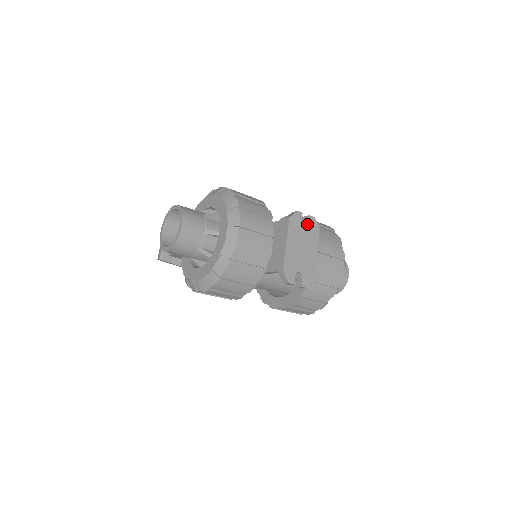
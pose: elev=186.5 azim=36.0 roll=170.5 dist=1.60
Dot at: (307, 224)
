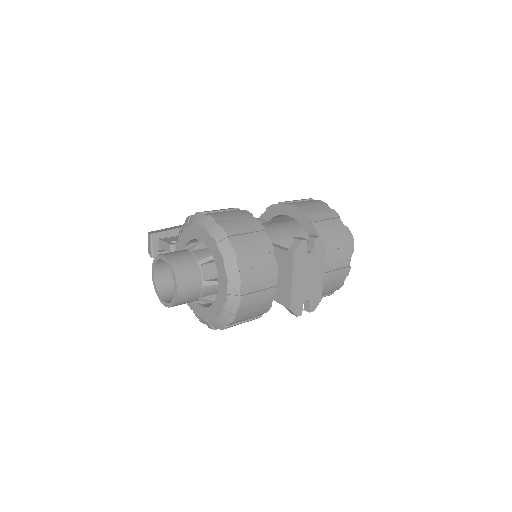
Dot at: (312, 247)
